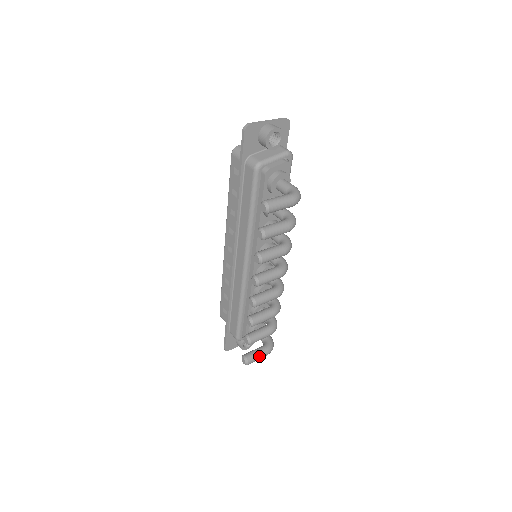
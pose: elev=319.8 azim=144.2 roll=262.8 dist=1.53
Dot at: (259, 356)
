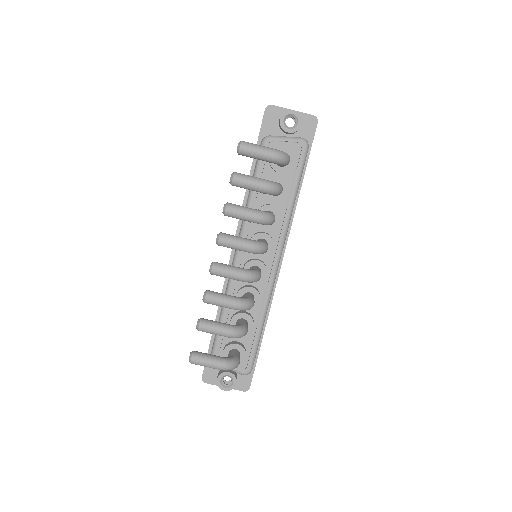
Dot at: (208, 360)
